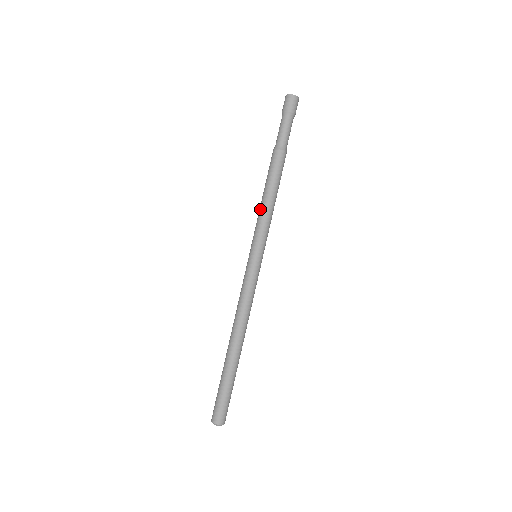
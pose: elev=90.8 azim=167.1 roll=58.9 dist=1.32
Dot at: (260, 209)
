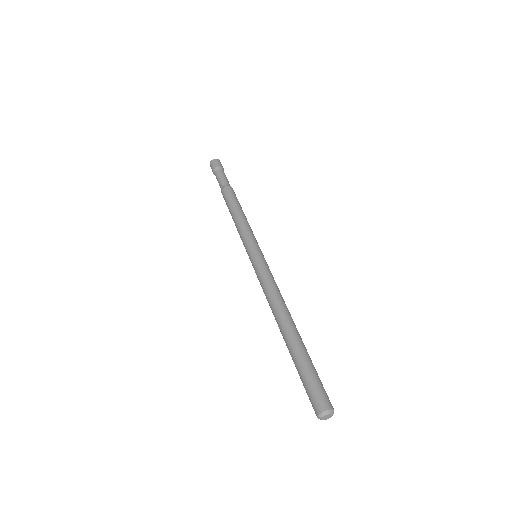
Dot at: (238, 223)
